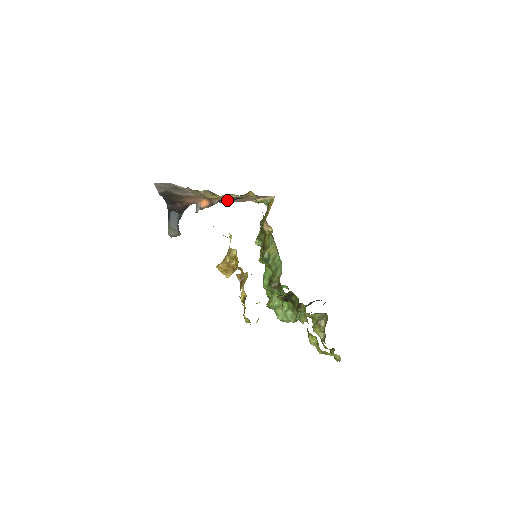
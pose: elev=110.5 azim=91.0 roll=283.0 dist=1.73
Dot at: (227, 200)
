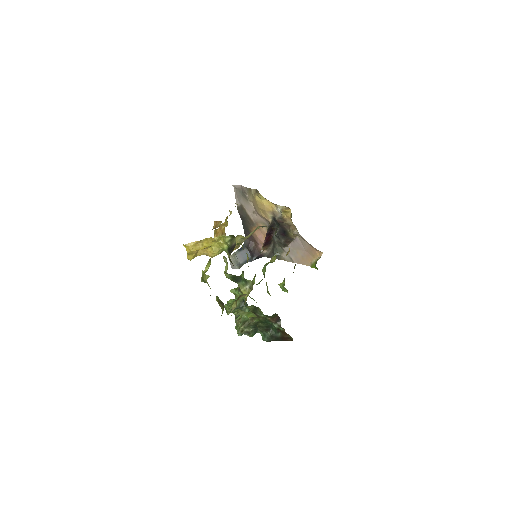
Dot at: (278, 229)
